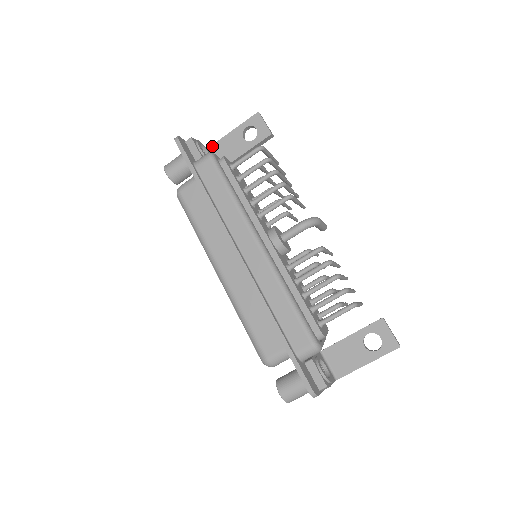
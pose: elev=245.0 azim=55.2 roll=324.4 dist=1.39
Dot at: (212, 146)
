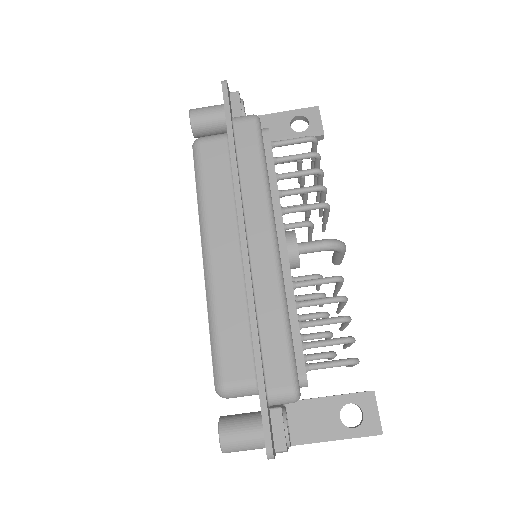
Dot at: occluded
